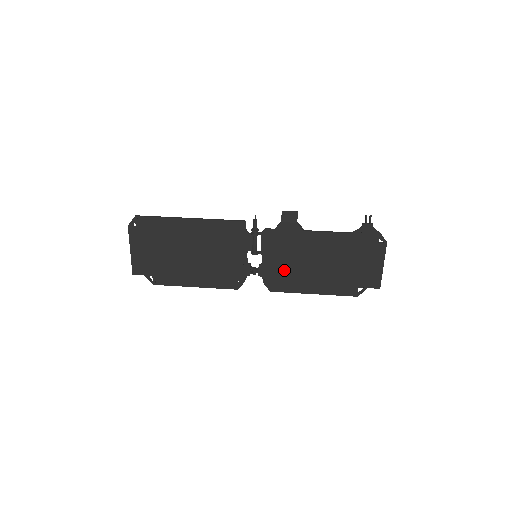
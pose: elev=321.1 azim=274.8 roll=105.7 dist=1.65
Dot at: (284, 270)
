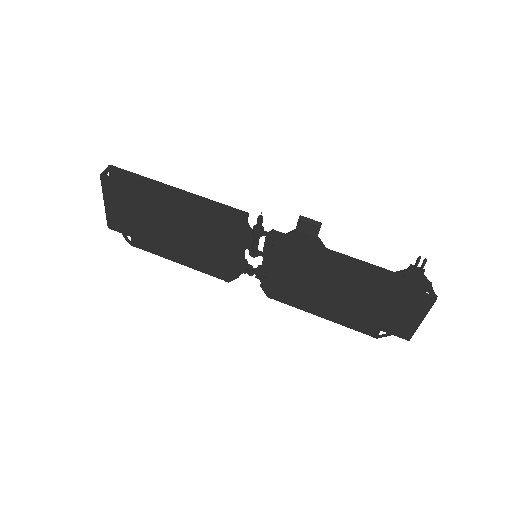
Dot at: (289, 282)
